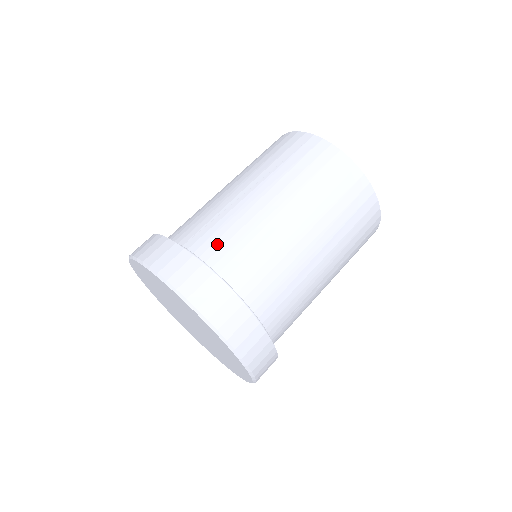
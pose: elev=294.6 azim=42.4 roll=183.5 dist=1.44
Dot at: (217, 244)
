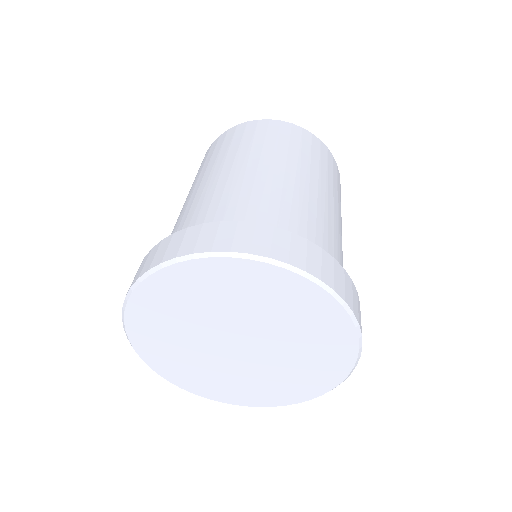
Dot at: occluded
